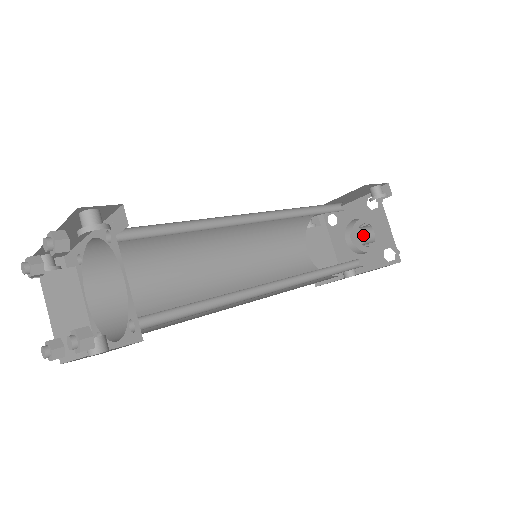
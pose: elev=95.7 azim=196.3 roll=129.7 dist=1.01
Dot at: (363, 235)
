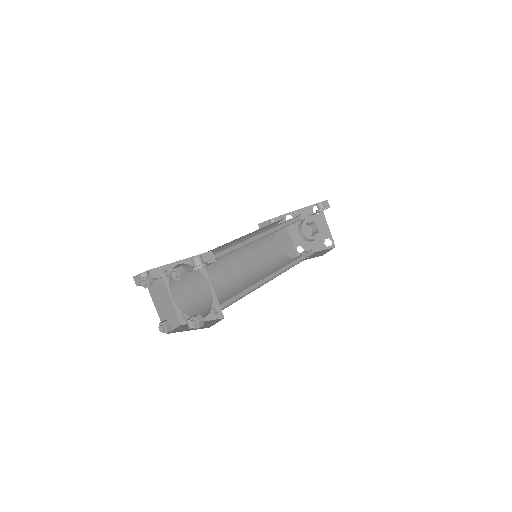
Dot at: (311, 230)
